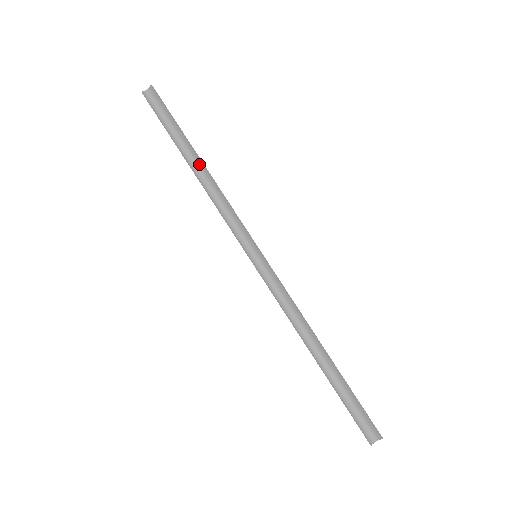
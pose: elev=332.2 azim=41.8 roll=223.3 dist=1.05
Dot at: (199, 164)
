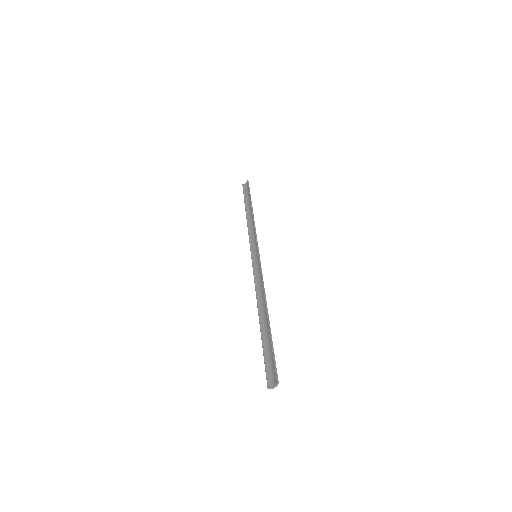
Dot at: (251, 212)
